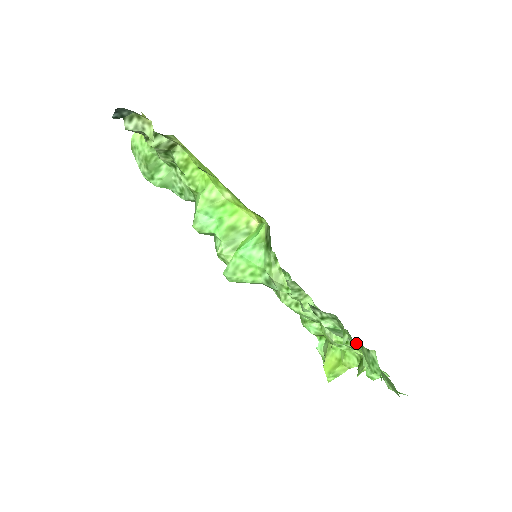
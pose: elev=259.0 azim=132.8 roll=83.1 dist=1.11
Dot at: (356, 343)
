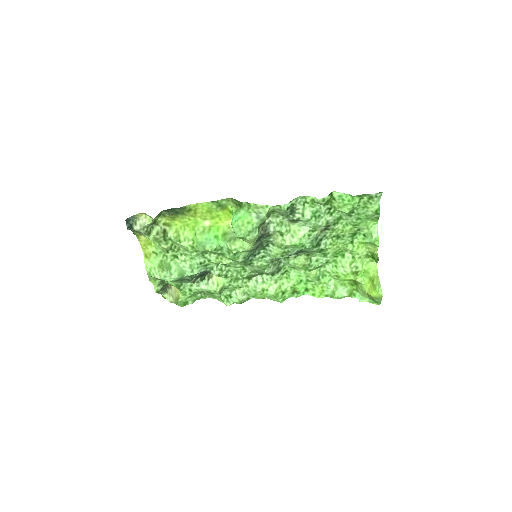
Dot at: (333, 214)
